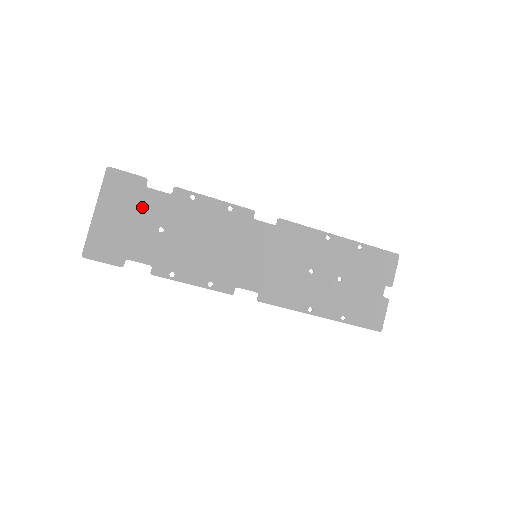
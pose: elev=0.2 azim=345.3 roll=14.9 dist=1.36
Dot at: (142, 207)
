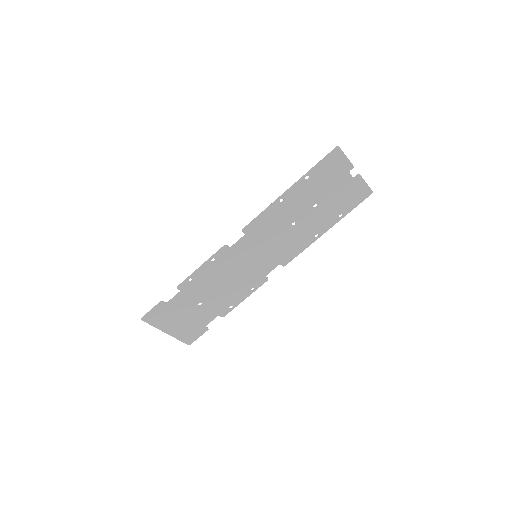
Dot at: (179, 310)
